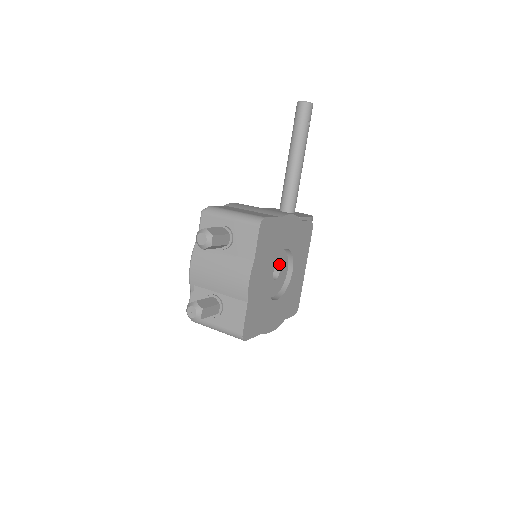
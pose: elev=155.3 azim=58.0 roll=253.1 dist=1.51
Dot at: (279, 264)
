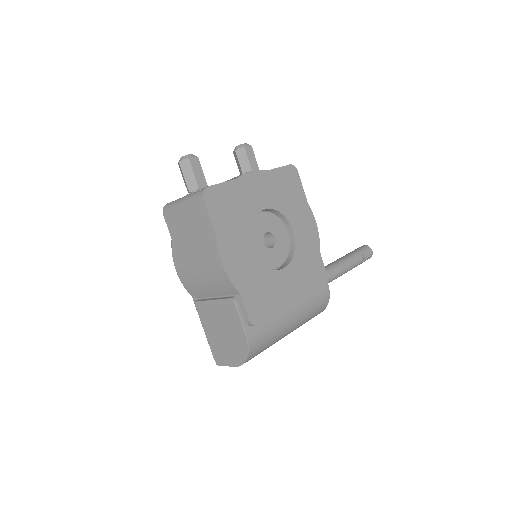
Dot at: (277, 241)
